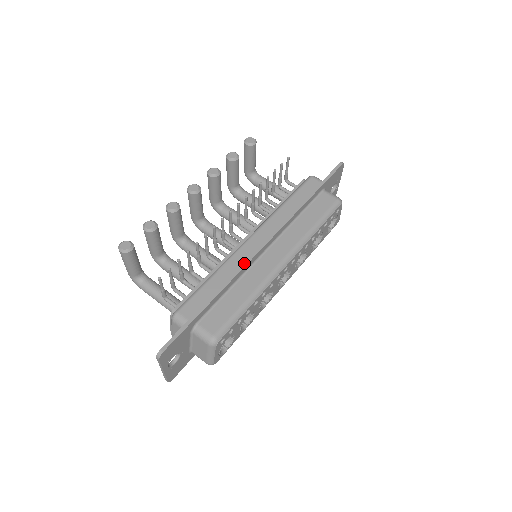
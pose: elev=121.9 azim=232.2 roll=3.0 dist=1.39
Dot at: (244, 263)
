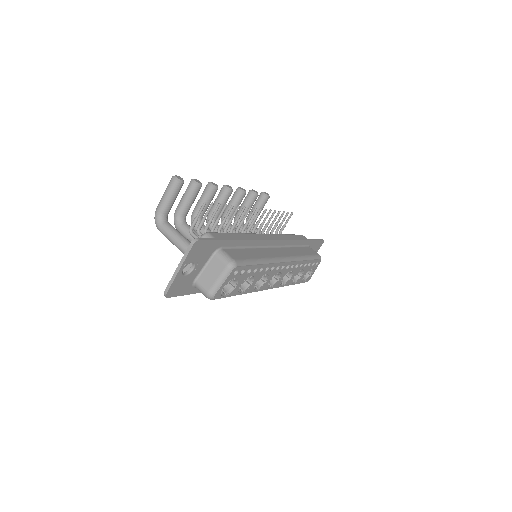
Dot at: (261, 238)
